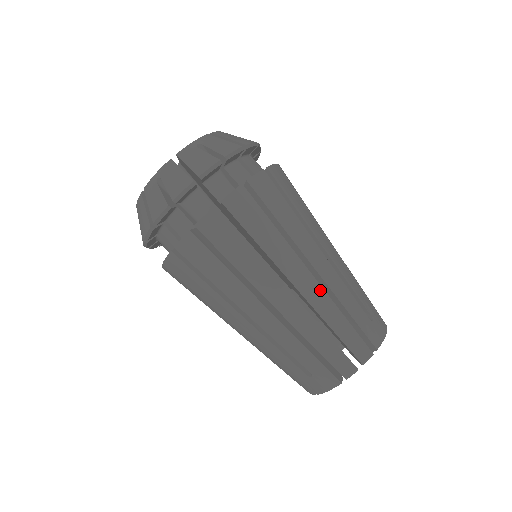
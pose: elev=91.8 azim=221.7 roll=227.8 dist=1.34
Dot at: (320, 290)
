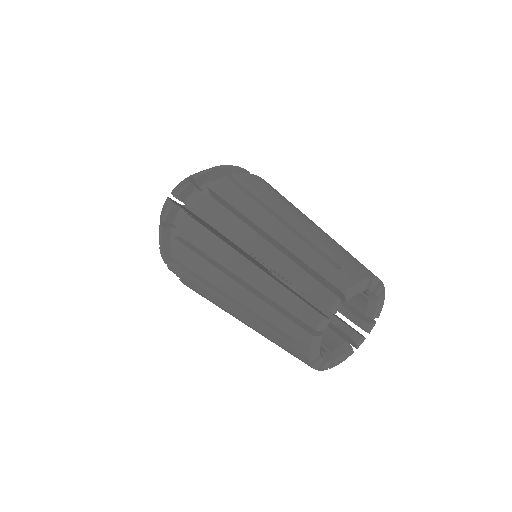
Dot at: occluded
